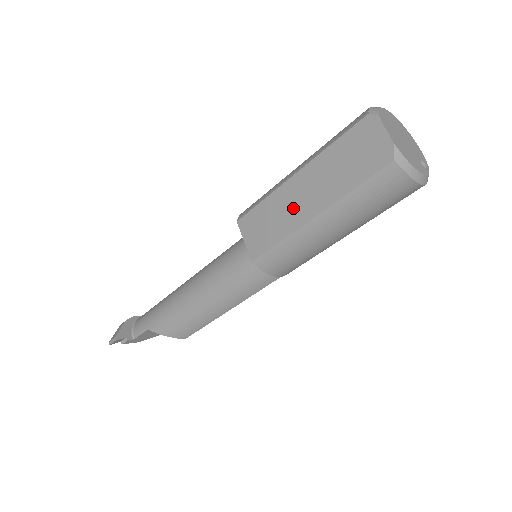
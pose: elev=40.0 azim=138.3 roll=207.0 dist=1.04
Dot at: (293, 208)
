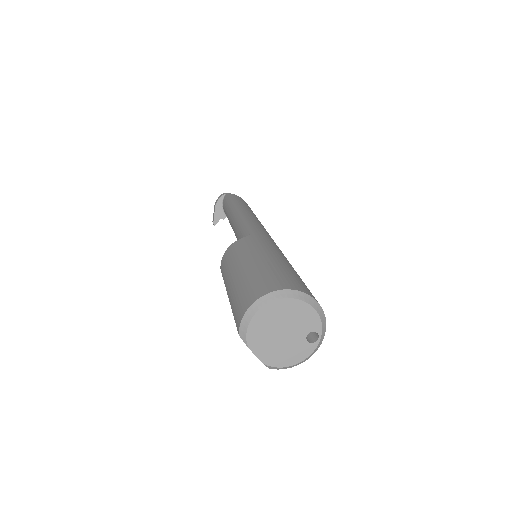
Dot at: occluded
